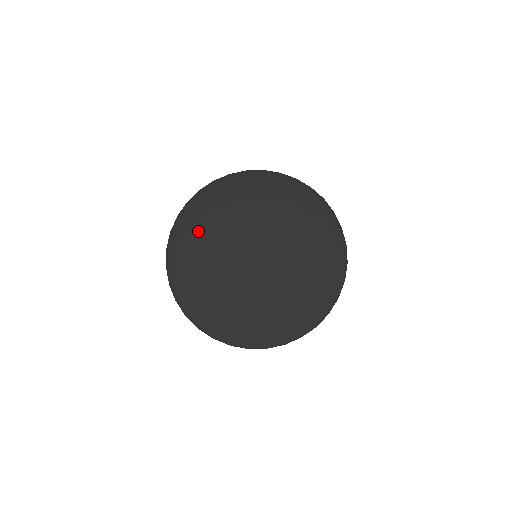
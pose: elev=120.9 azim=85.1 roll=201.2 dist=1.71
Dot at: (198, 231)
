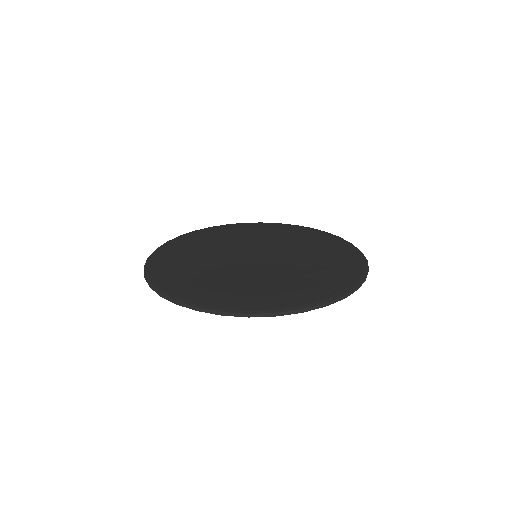
Dot at: (189, 245)
